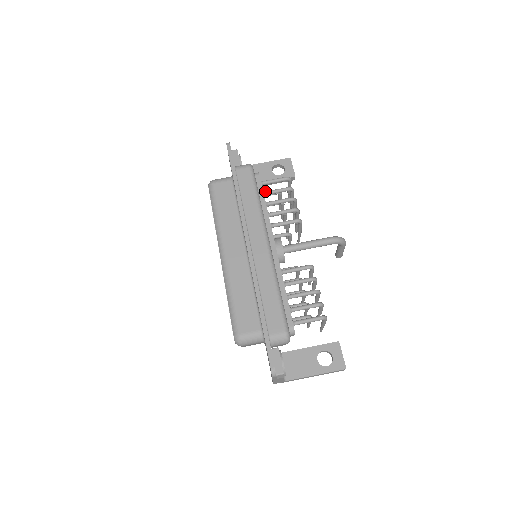
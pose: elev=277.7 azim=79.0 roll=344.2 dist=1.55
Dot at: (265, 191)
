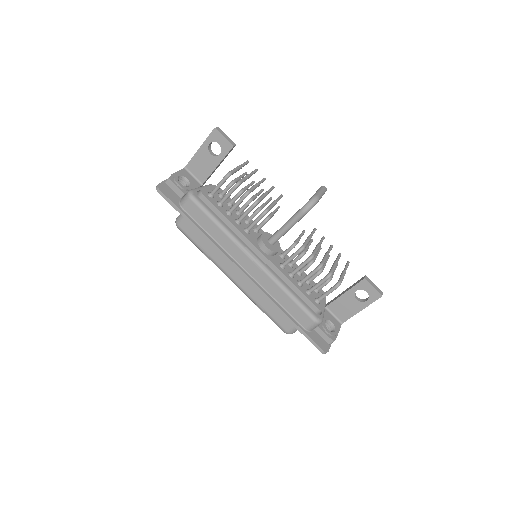
Dot at: (219, 202)
